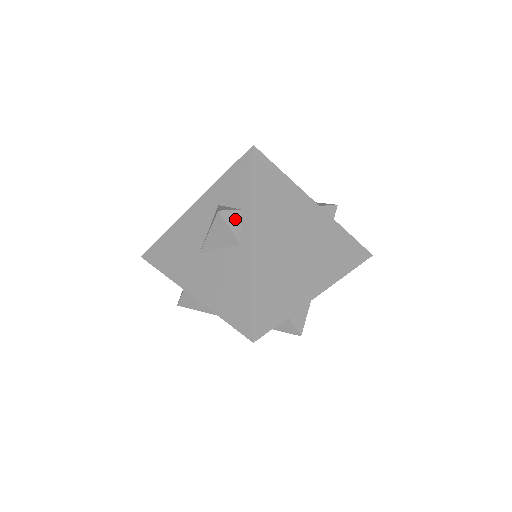
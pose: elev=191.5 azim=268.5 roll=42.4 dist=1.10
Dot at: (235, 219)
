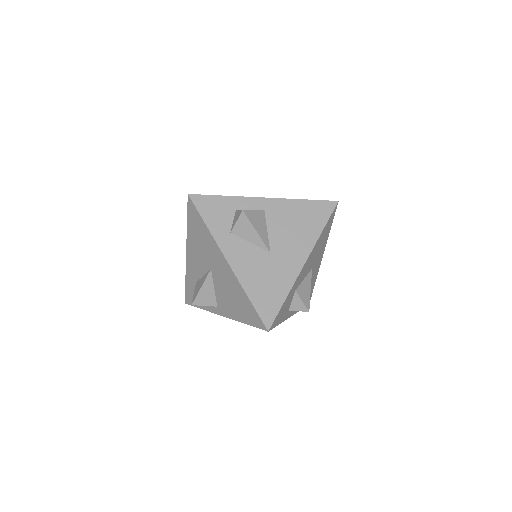
Dot at: occluded
